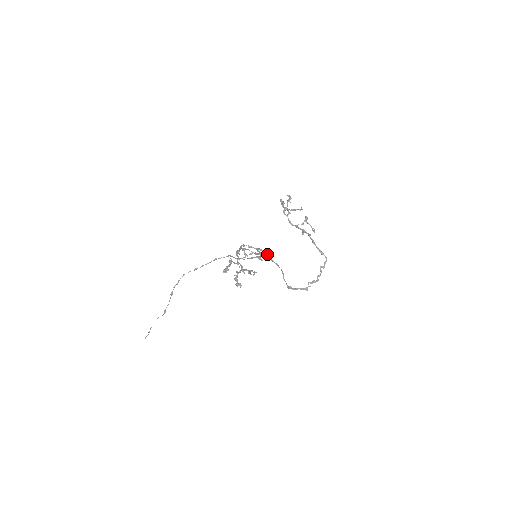
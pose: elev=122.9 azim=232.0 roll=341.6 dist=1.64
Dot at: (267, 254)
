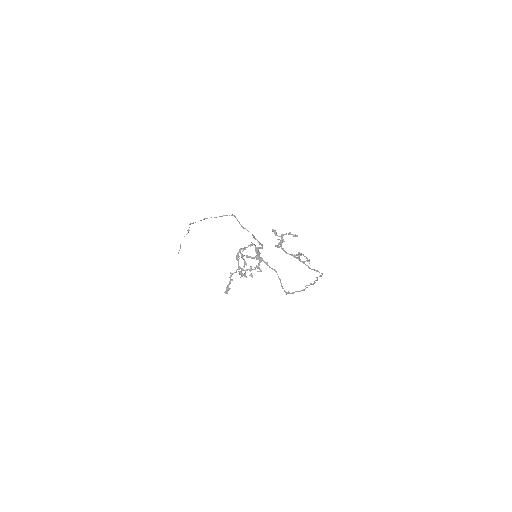
Dot at: occluded
